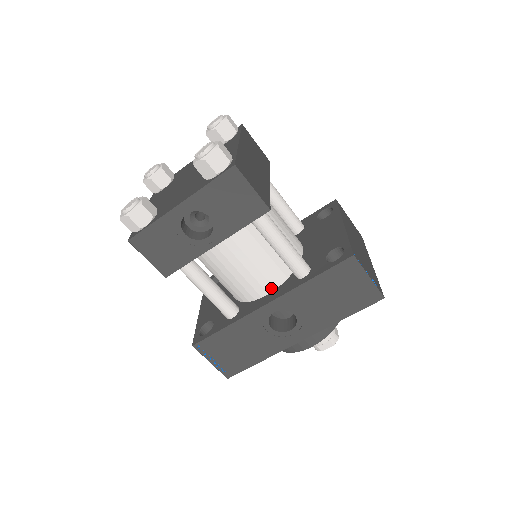
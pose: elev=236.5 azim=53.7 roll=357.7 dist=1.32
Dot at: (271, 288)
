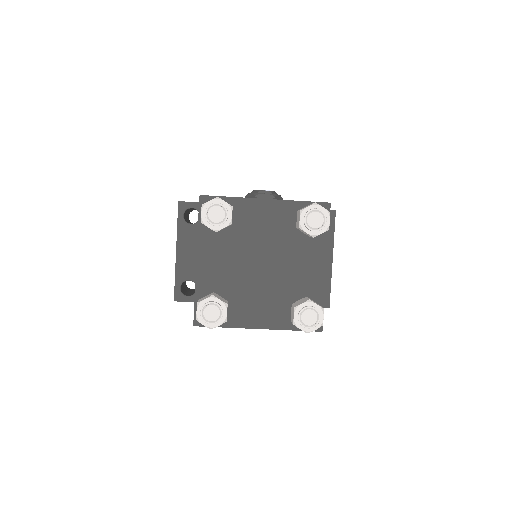
Dot at: occluded
